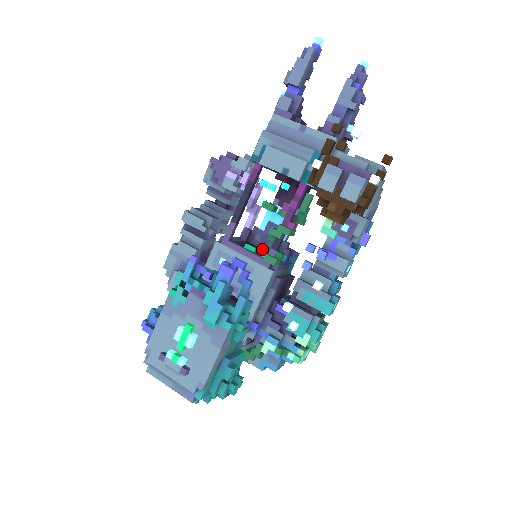
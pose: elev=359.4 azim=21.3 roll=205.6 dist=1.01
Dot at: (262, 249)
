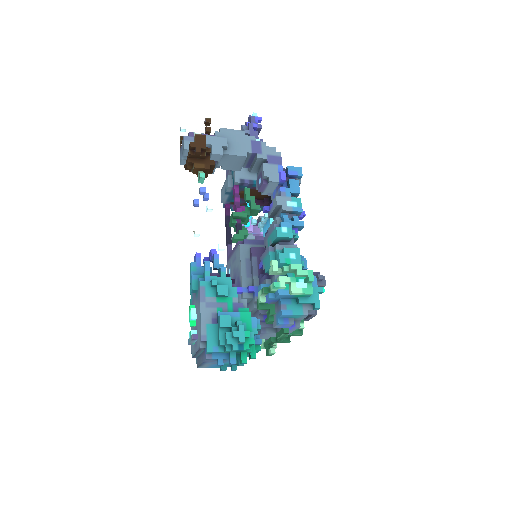
Dot at: occluded
